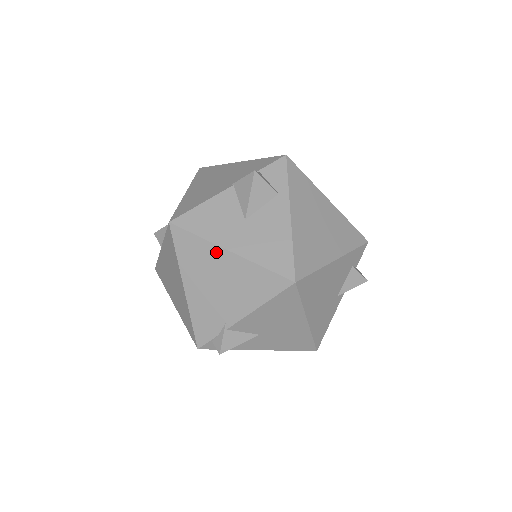
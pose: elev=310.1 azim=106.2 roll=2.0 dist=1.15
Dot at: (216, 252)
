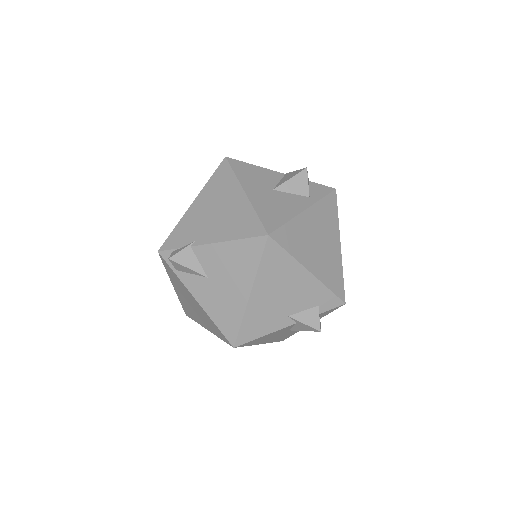
Dot at: (236, 189)
